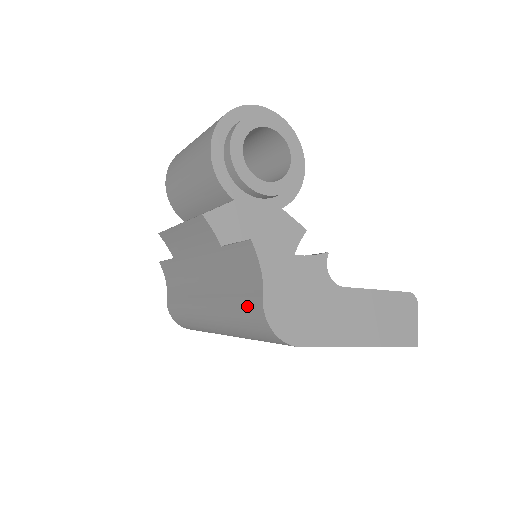
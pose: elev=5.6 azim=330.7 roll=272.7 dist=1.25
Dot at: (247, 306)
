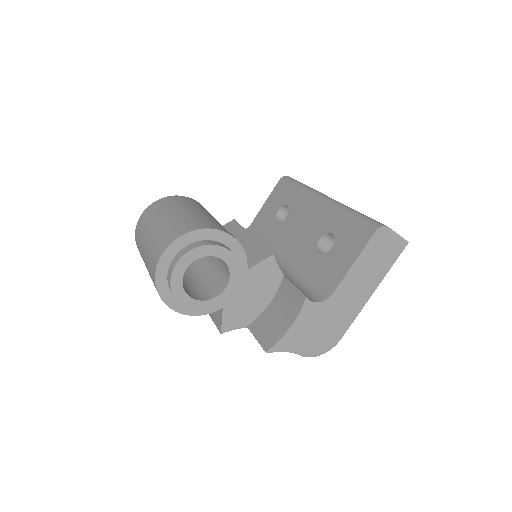
Dot at: occluded
